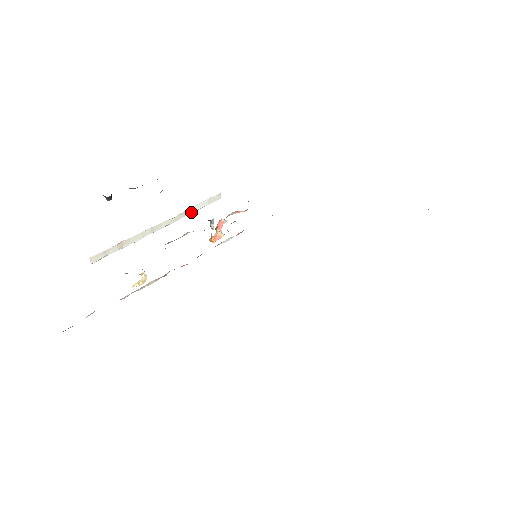
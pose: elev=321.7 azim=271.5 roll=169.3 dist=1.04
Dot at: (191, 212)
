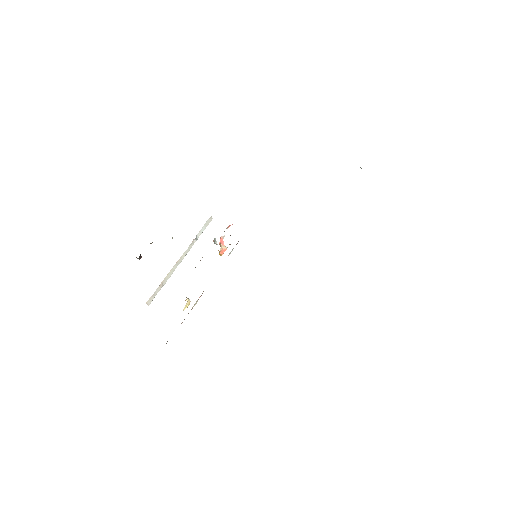
Dot at: (197, 239)
